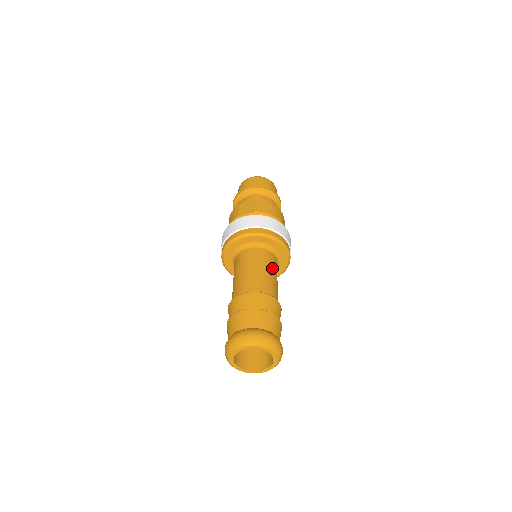
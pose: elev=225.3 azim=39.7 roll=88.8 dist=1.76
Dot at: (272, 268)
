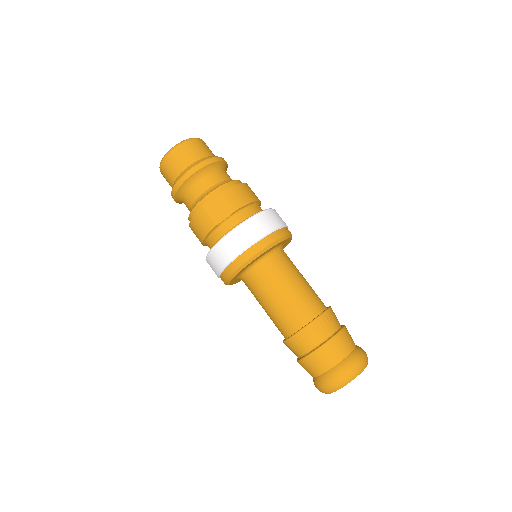
Dot at: (296, 271)
